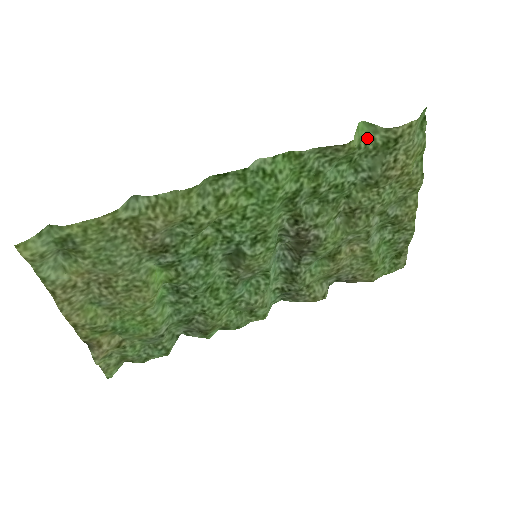
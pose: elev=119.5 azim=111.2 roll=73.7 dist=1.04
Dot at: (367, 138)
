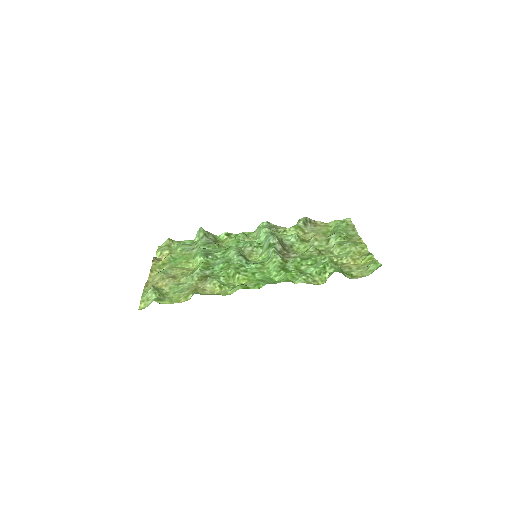
Dot at: occluded
